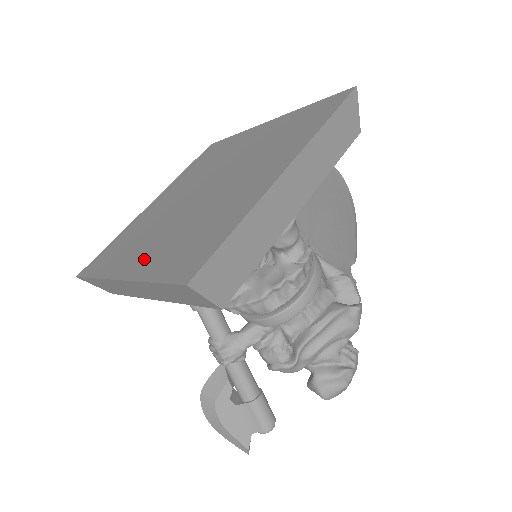
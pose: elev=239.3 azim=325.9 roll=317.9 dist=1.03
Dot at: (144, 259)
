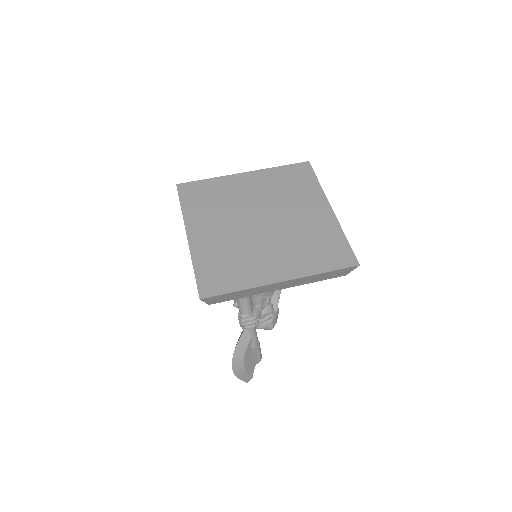
Dot at: (288, 266)
